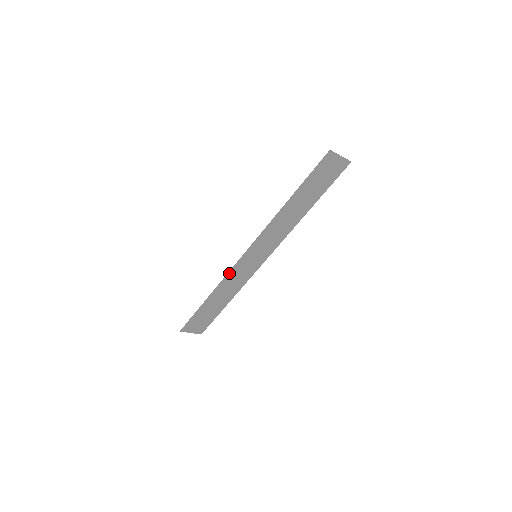
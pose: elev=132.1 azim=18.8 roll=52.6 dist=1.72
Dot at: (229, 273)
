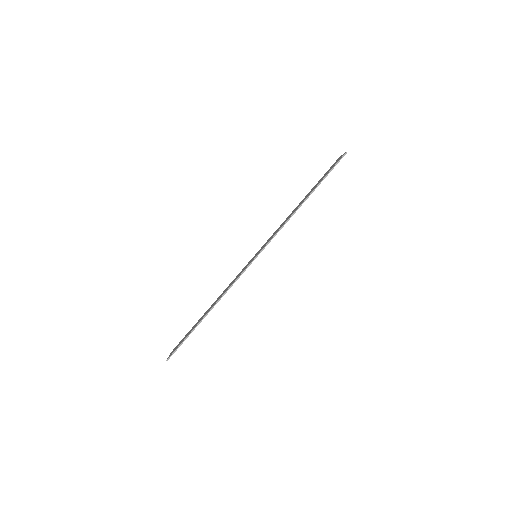
Dot at: occluded
